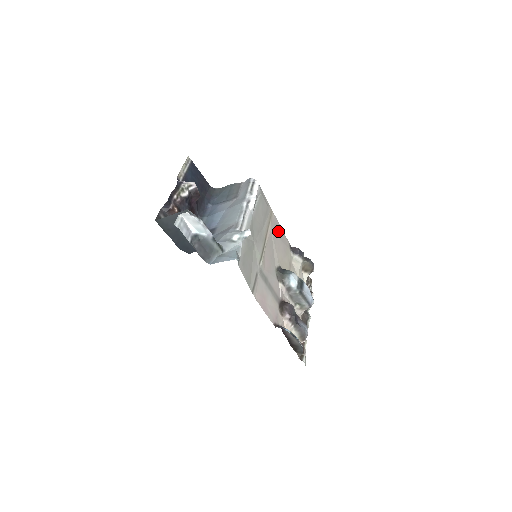
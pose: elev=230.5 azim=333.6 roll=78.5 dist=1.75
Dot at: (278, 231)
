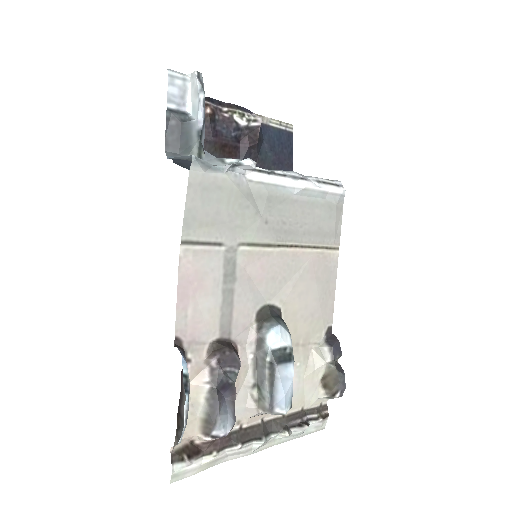
Dot at: (324, 280)
